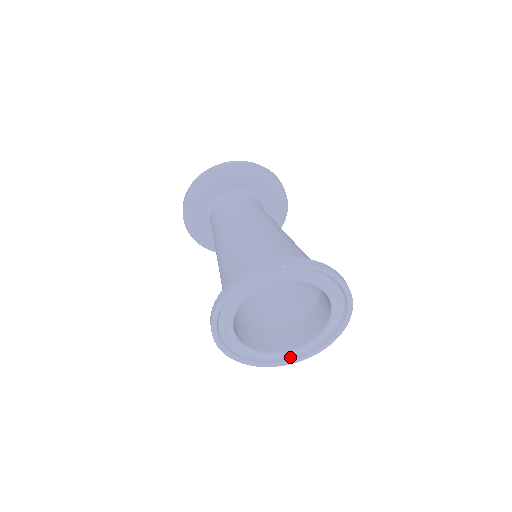
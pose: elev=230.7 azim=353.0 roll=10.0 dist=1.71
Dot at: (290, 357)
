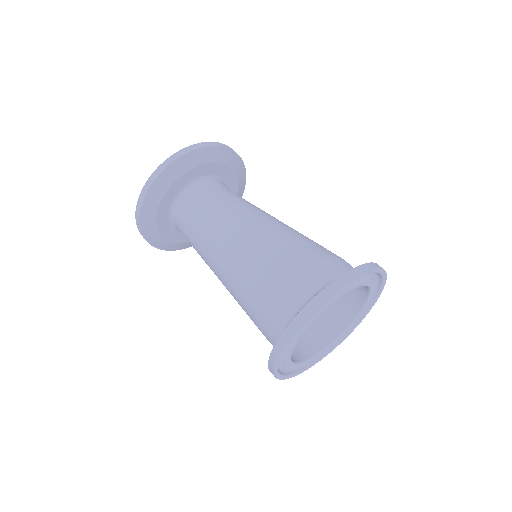
Dot at: occluded
